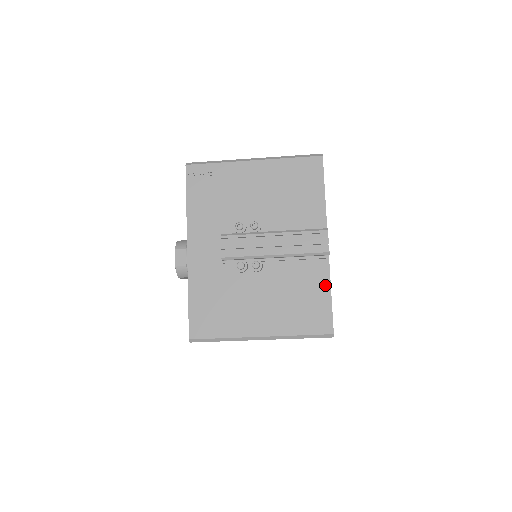
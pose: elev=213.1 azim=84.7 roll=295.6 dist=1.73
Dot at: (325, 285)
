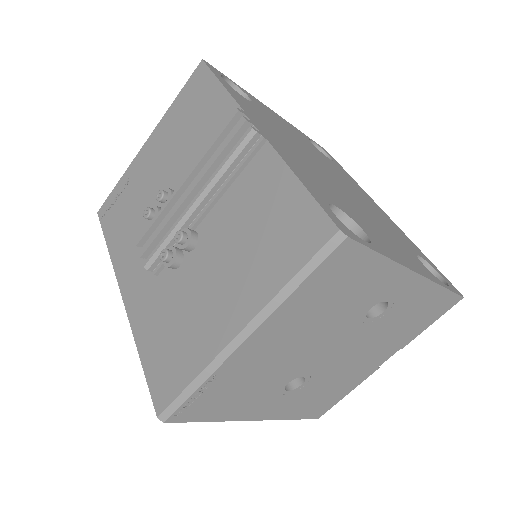
Dot at: (282, 176)
